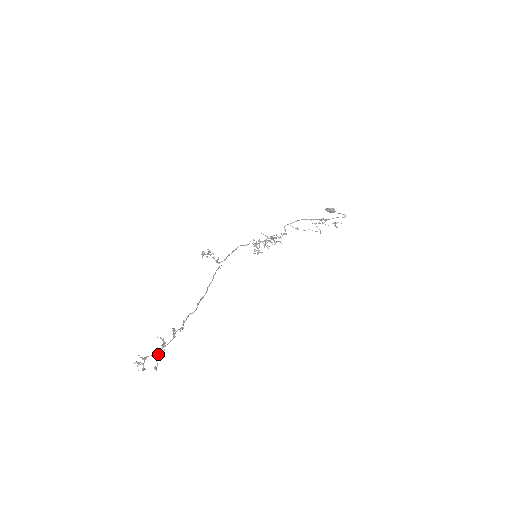
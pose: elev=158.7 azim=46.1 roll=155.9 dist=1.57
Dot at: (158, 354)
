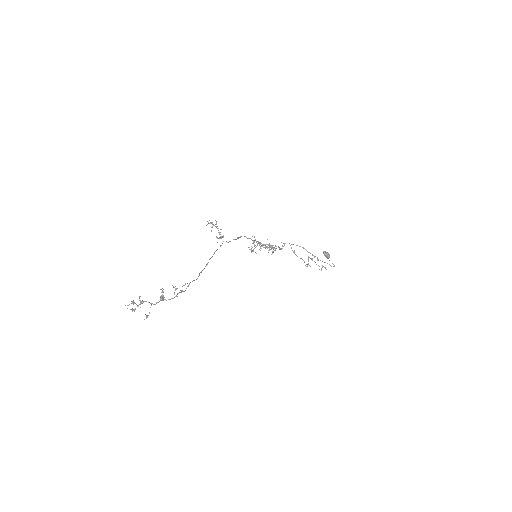
Dot at: (155, 304)
